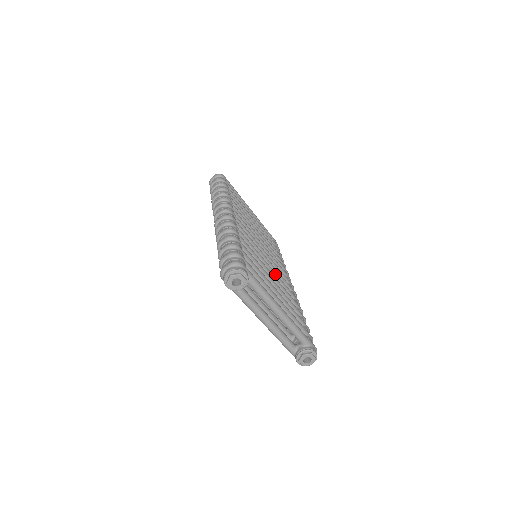
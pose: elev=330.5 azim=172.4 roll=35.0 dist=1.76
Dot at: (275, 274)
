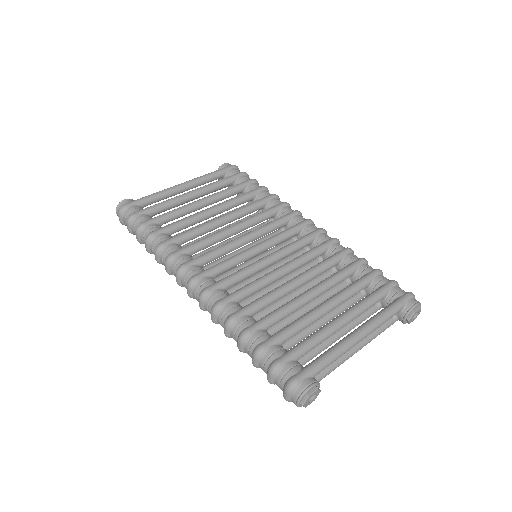
Dot at: (296, 263)
